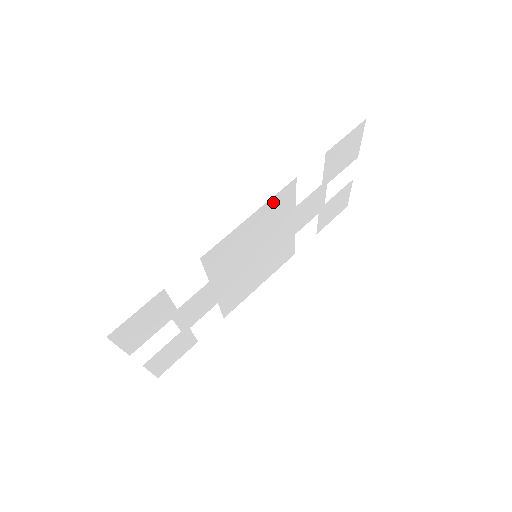
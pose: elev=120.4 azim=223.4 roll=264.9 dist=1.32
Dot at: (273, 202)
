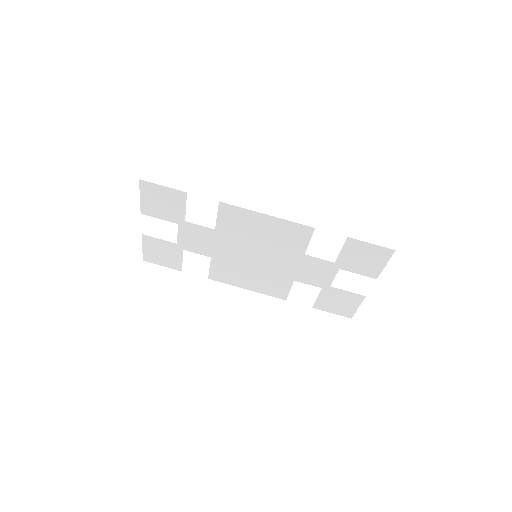
Dot at: (289, 226)
